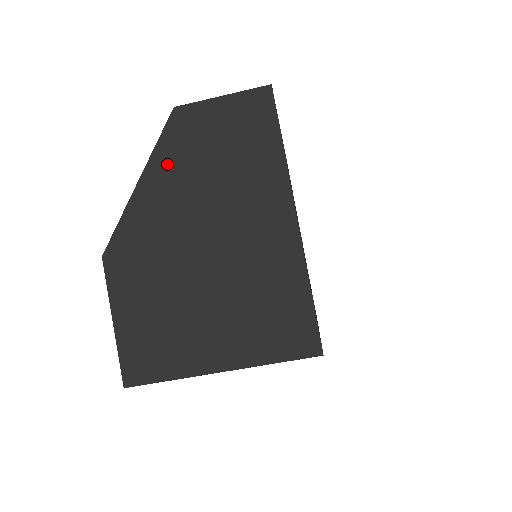
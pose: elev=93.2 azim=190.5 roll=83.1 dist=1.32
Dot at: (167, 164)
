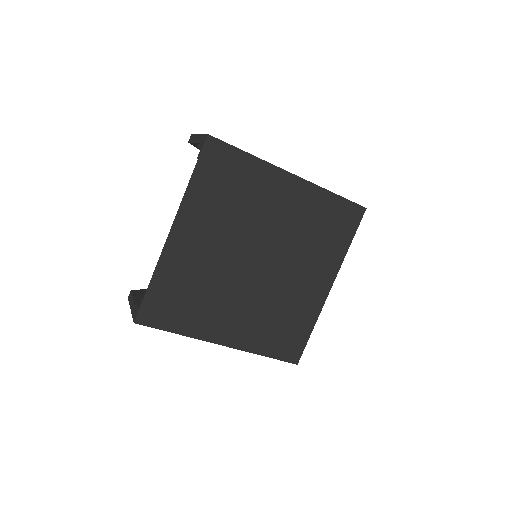
Dot at: occluded
